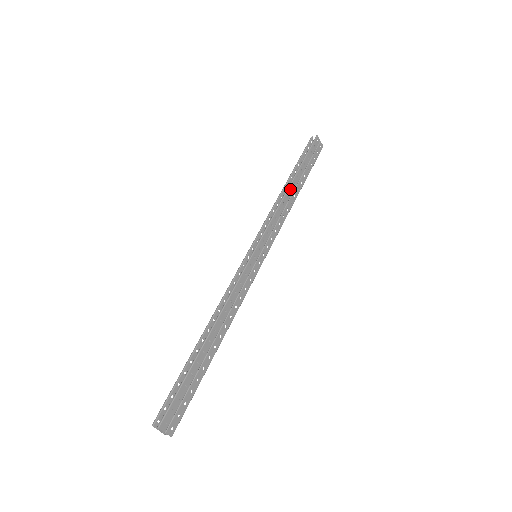
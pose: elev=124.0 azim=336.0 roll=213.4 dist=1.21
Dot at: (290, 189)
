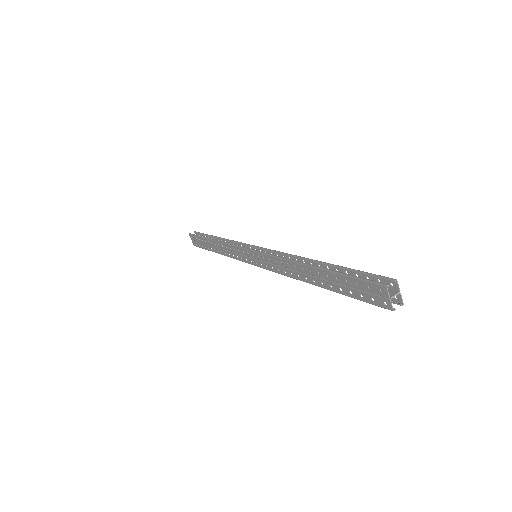
Dot at: occluded
